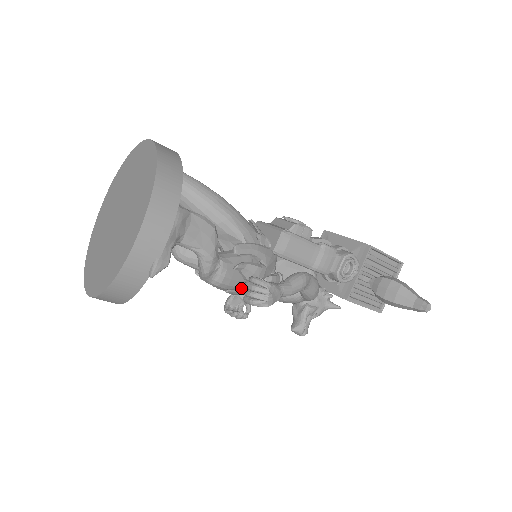
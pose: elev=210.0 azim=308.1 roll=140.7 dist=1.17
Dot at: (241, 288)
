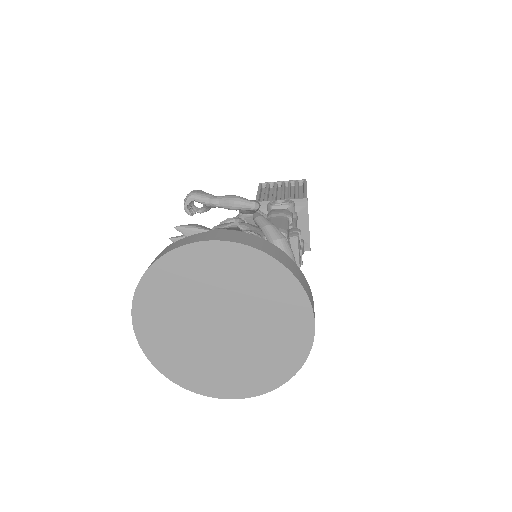
Dot at: occluded
